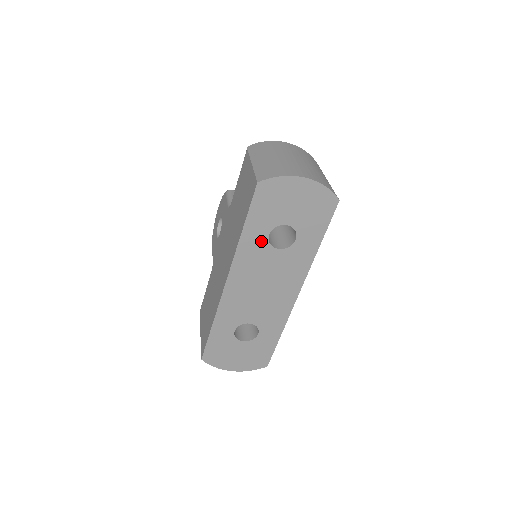
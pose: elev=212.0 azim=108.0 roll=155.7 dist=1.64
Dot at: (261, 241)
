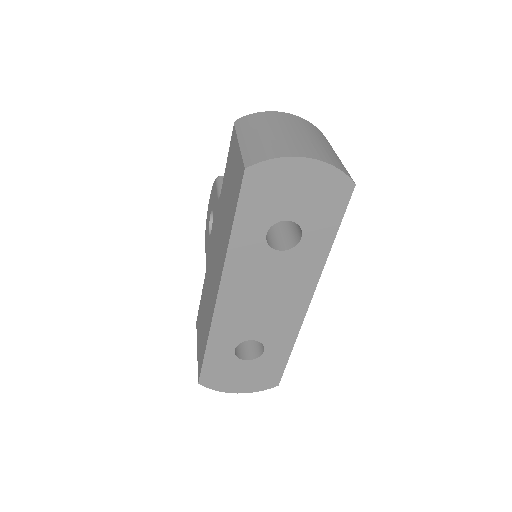
Dot at: (257, 243)
